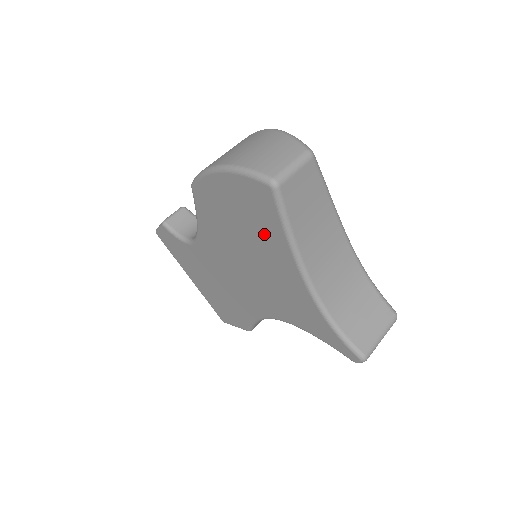
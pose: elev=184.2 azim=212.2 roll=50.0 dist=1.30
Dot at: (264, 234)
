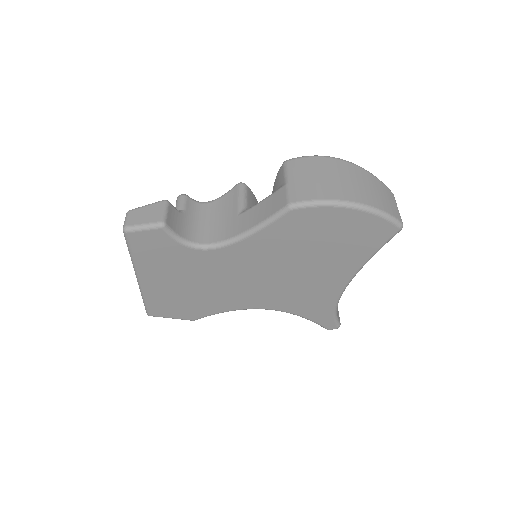
Dot at: (346, 254)
